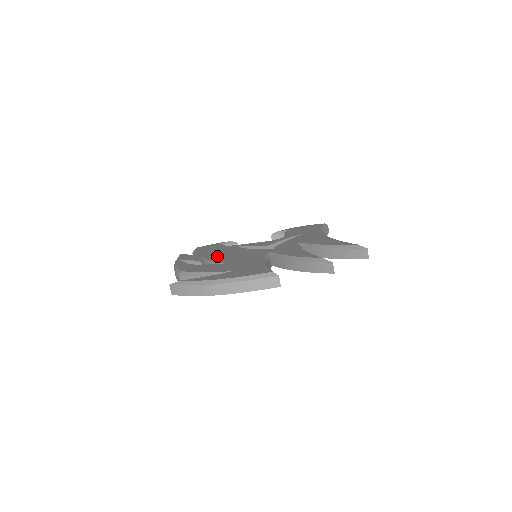
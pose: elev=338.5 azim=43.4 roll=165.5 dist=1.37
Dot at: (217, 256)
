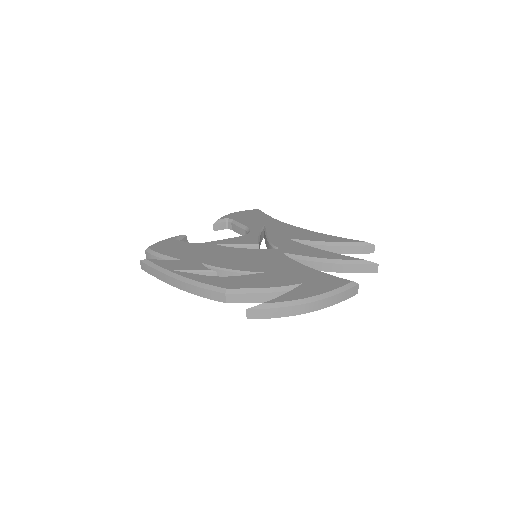
Dot at: (223, 261)
